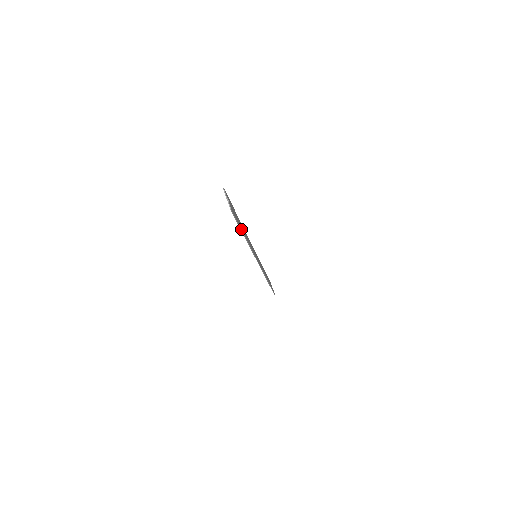
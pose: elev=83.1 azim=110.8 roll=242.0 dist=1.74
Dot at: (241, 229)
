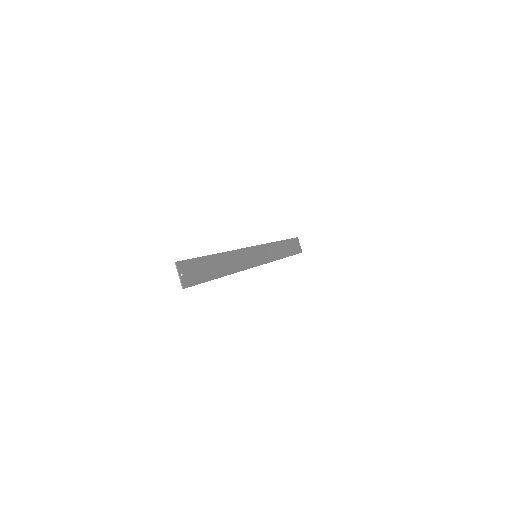
Dot at: (210, 280)
